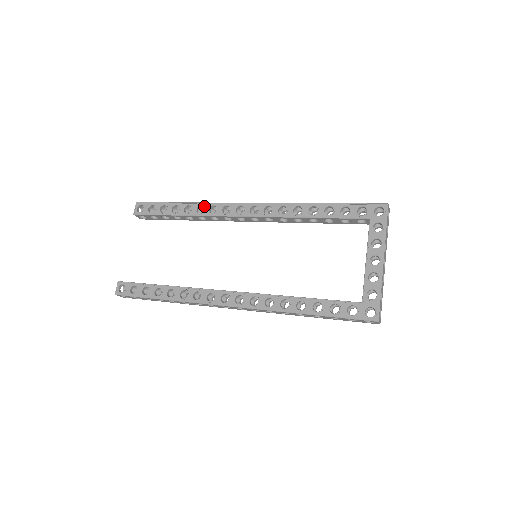
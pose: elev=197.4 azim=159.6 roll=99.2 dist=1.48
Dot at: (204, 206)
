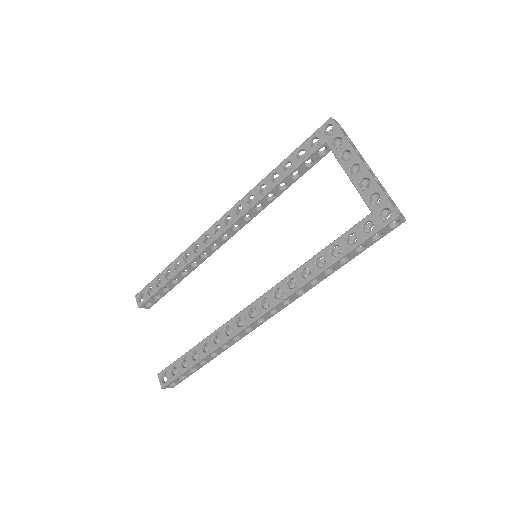
Dot at: (188, 252)
